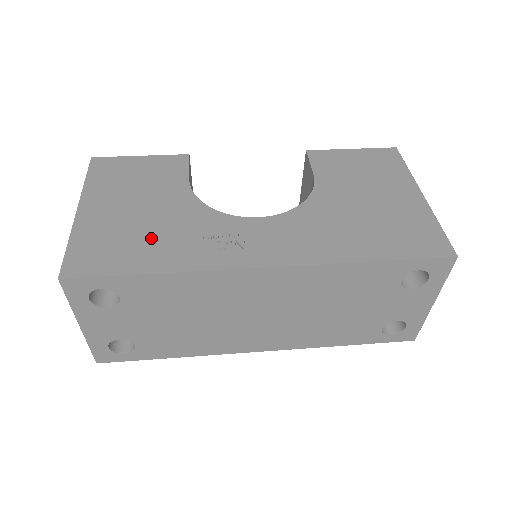
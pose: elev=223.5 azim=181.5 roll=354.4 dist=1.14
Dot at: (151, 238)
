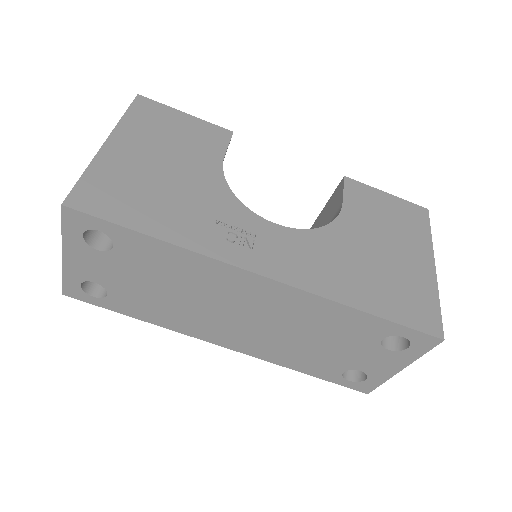
Dot at: (166, 201)
